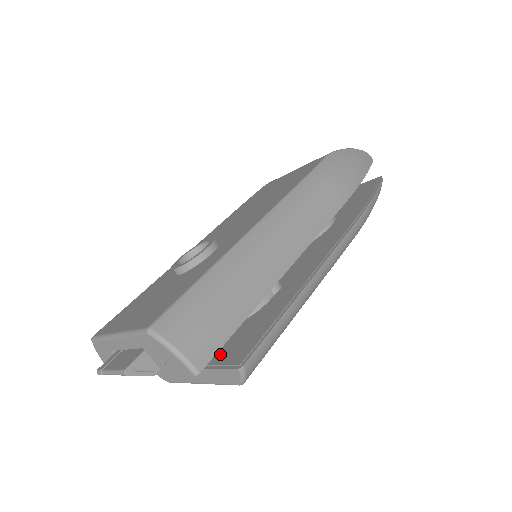
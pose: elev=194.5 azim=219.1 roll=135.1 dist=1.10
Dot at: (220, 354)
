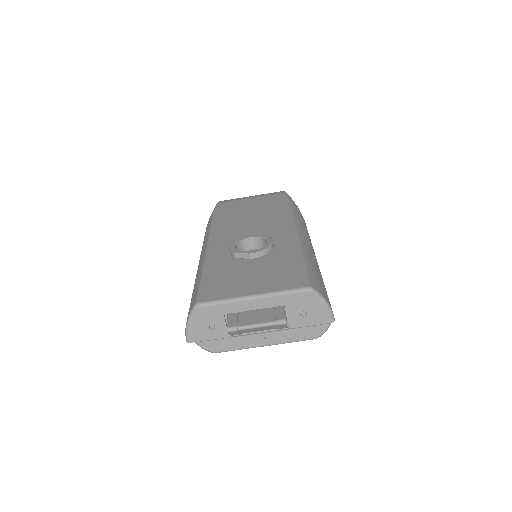
Dot at: occluded
